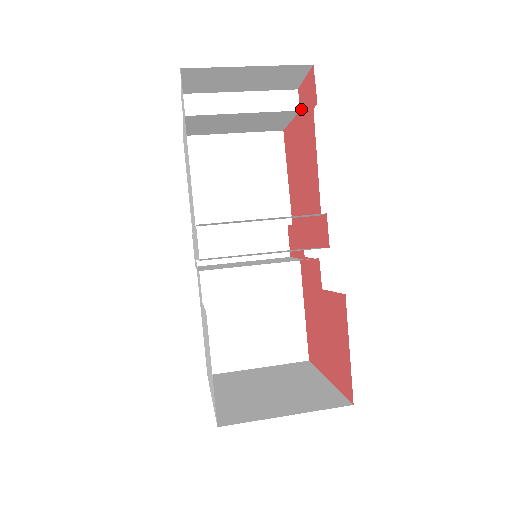
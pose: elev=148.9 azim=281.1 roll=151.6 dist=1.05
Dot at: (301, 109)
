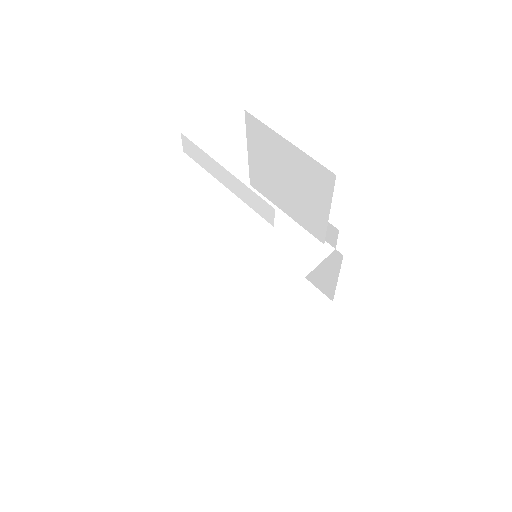
Dot at: occluded
